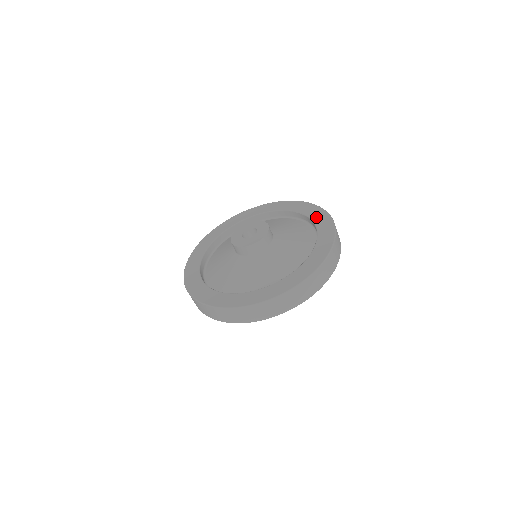
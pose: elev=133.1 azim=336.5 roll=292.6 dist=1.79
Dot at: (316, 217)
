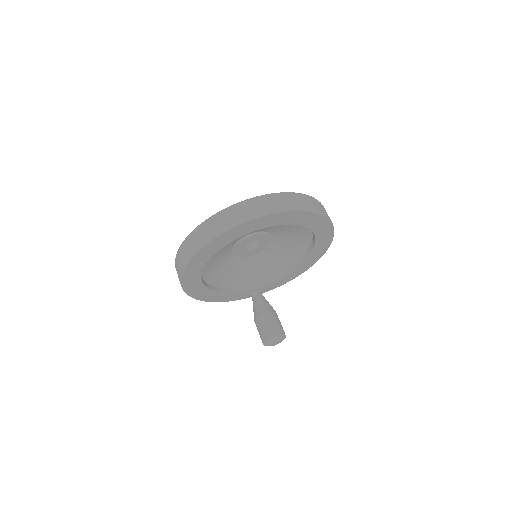
Dot at: occluded
